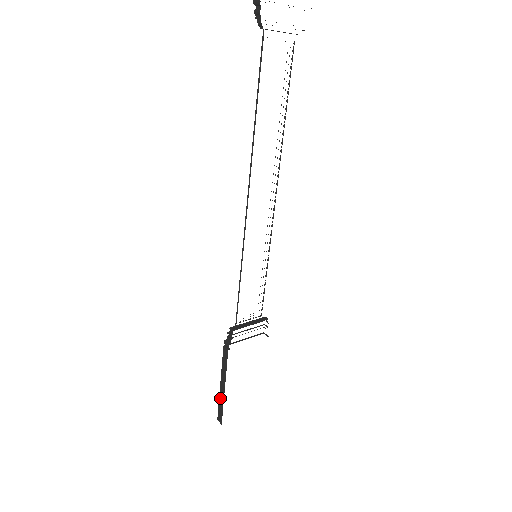
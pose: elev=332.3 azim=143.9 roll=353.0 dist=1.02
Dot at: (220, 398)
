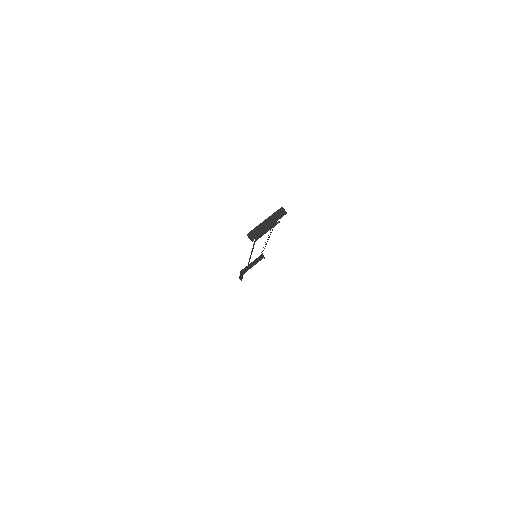
Dot at: (240, 277)
